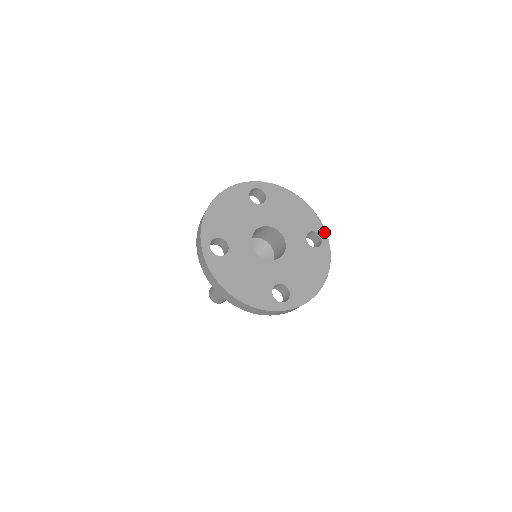
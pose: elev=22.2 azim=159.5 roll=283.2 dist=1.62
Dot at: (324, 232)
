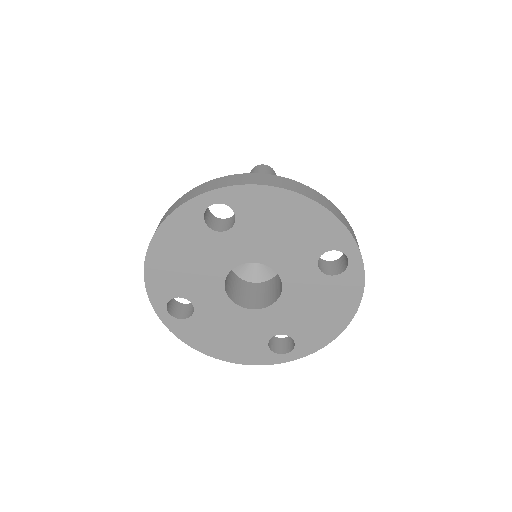
Dot at: (353, 246)
